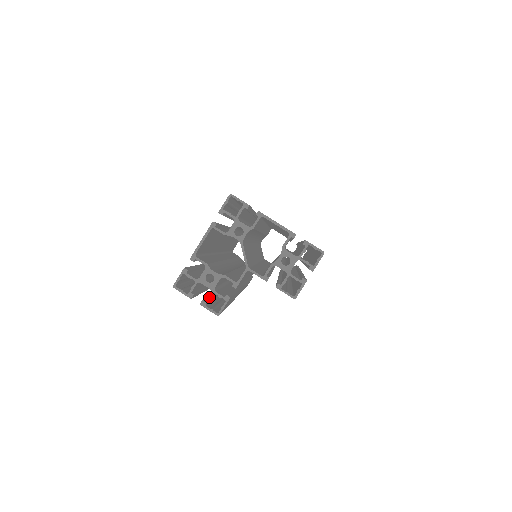
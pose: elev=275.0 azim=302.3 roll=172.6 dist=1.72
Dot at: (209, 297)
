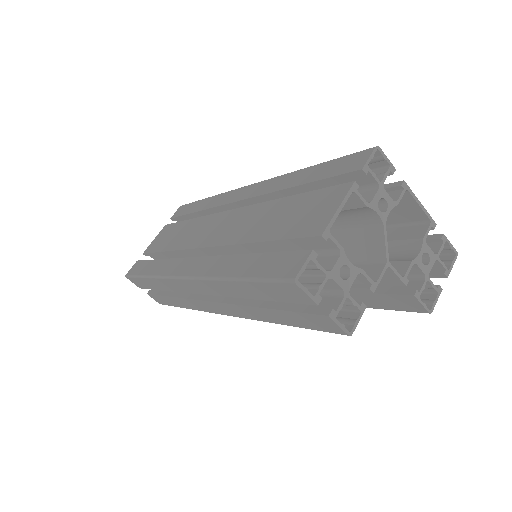
Dot at: (342, 304)
